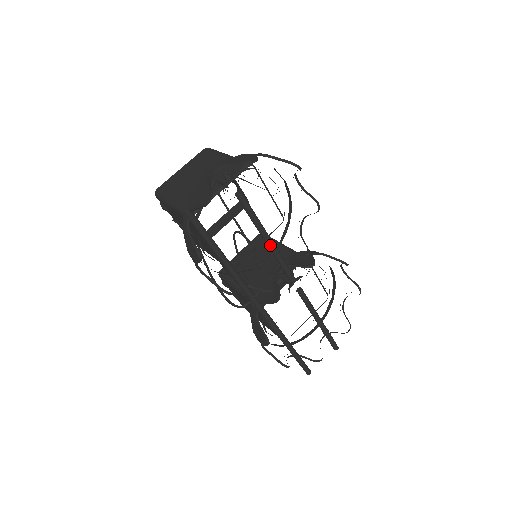
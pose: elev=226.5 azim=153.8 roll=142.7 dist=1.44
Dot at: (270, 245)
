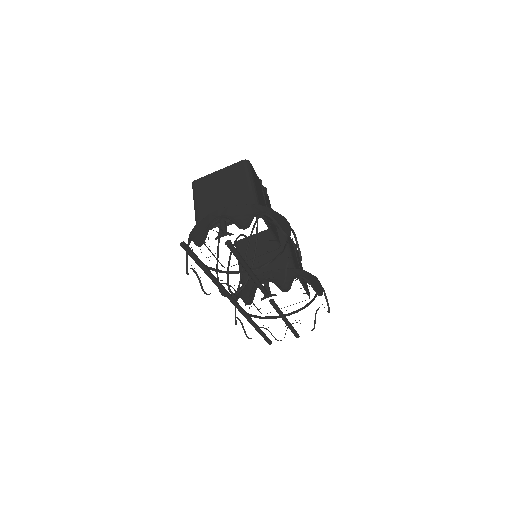
Dot at: (249, 275)
